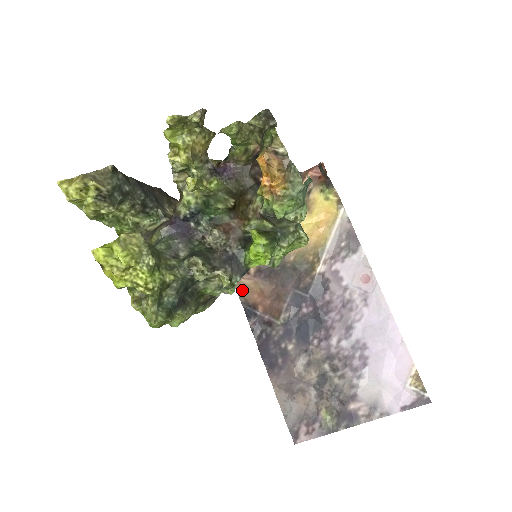
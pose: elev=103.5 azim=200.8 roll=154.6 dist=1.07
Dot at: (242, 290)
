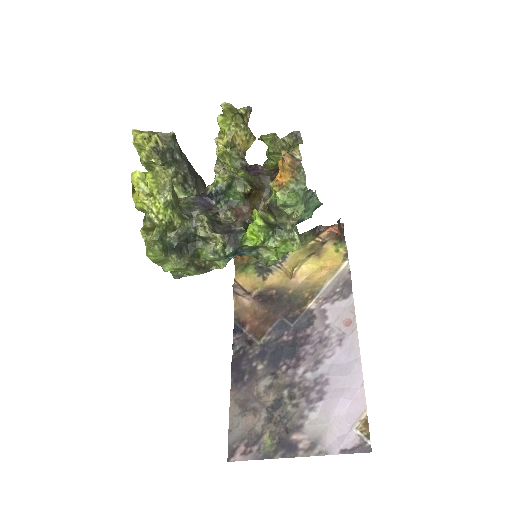
Dot at: (239, 308)
